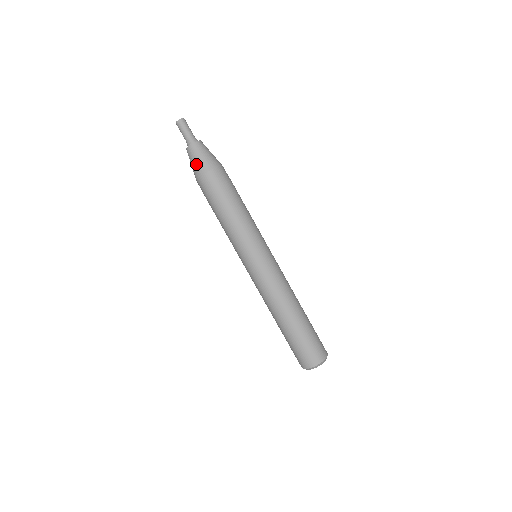
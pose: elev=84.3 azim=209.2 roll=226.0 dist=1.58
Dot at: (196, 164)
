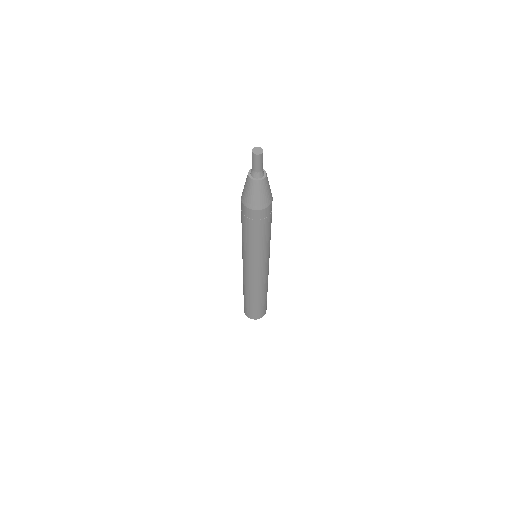
Dot at: (247, 195)
